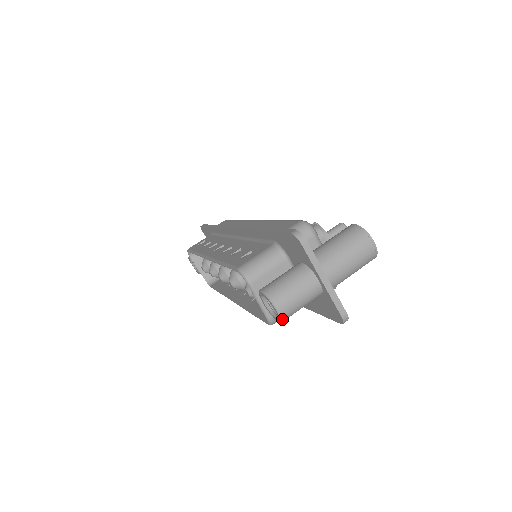
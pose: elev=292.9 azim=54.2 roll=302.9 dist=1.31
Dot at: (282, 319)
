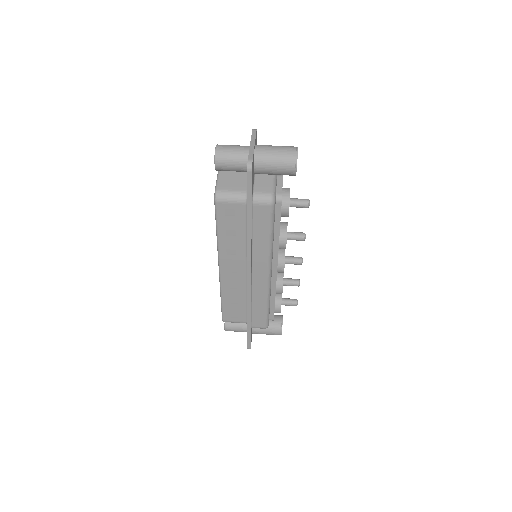
Dot at: (216, 153)
